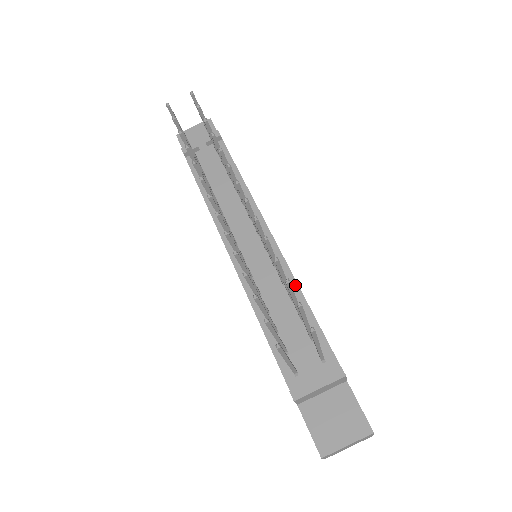
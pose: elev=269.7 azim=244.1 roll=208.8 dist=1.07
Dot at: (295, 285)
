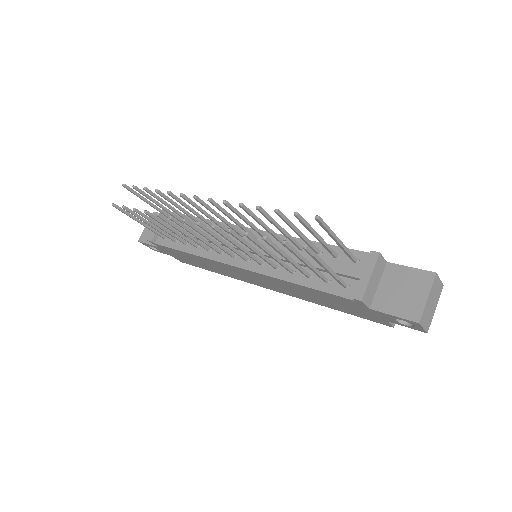
Dot at: occluded
